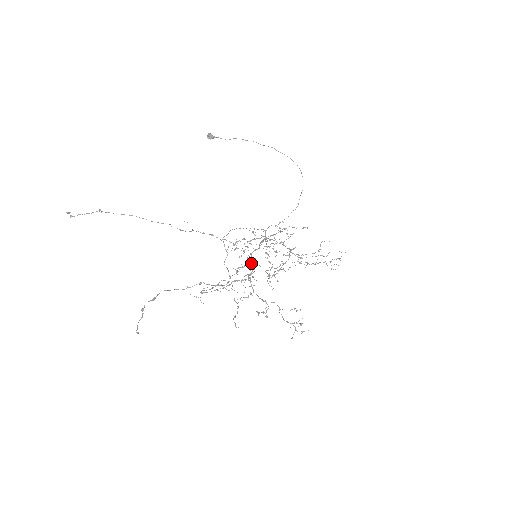
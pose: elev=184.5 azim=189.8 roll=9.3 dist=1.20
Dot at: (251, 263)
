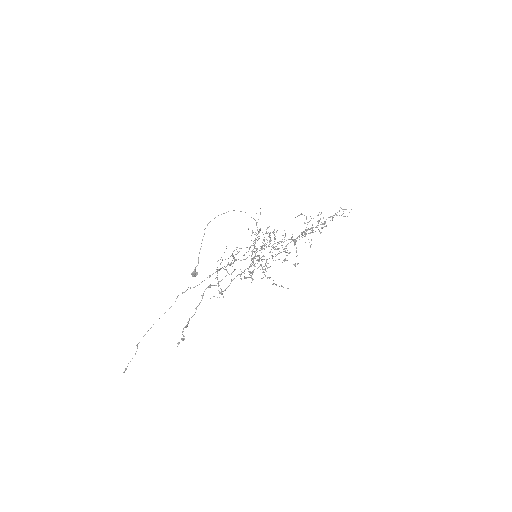
Dot at: occluded
